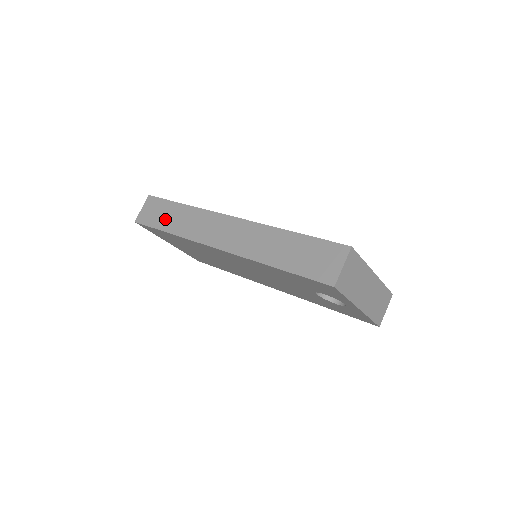
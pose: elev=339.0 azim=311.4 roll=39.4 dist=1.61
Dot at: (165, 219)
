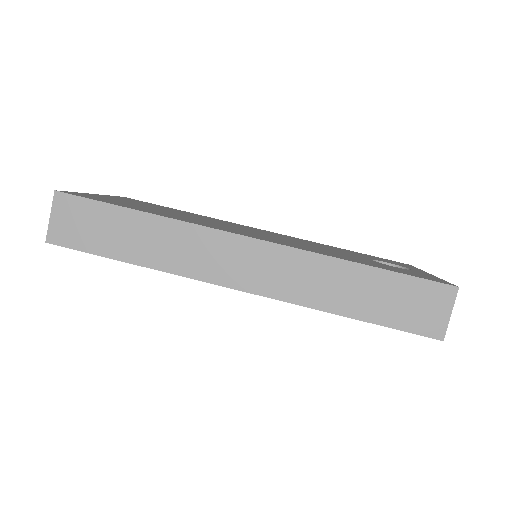
Dot at: (115, 239)
